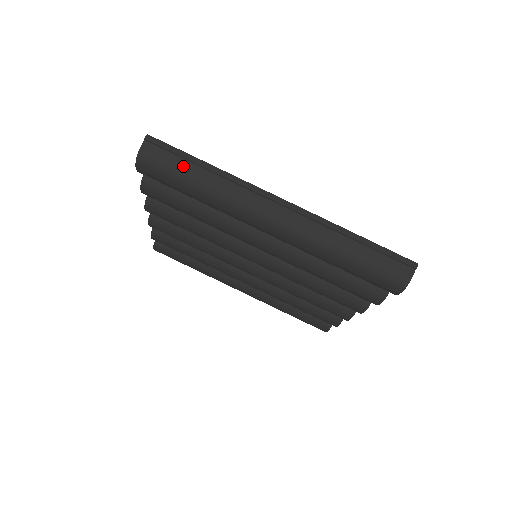
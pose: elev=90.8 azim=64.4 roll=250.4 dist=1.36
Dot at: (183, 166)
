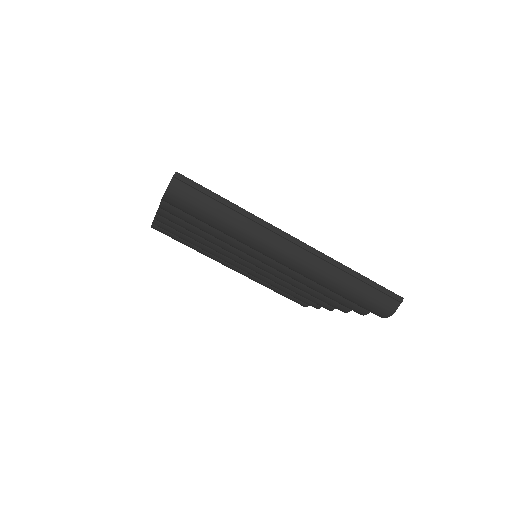
Dot at: (209, 204)
